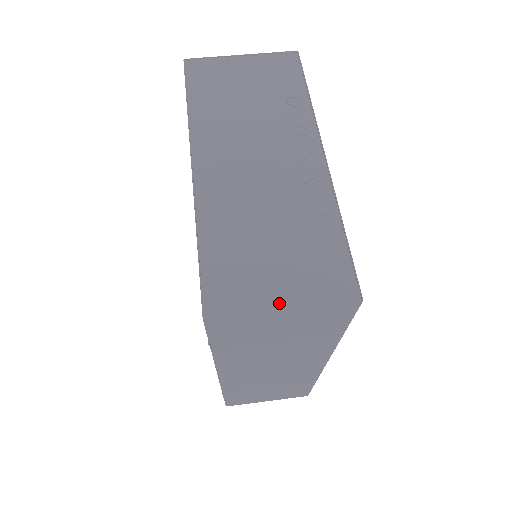
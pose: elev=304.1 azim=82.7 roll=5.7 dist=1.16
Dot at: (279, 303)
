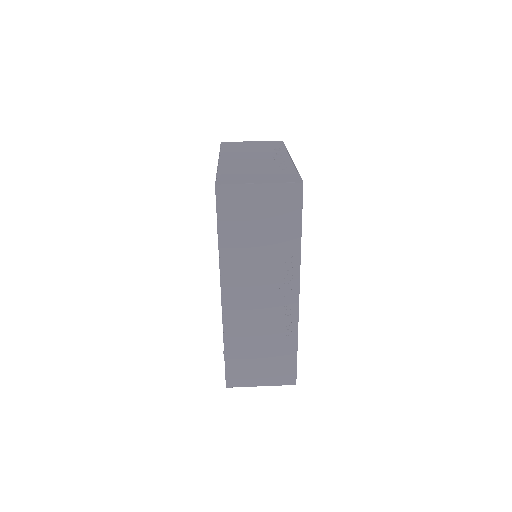
Dot at: (257, 182)
